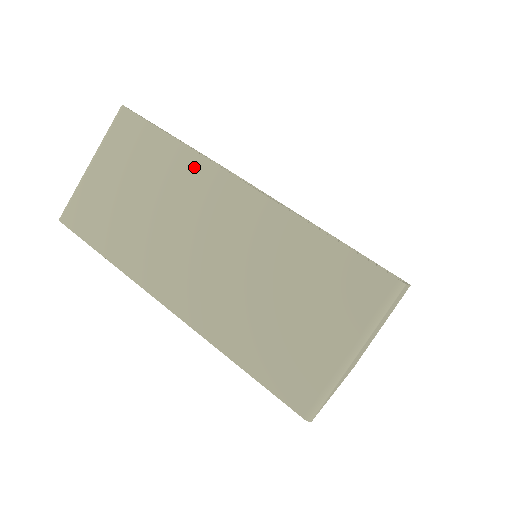
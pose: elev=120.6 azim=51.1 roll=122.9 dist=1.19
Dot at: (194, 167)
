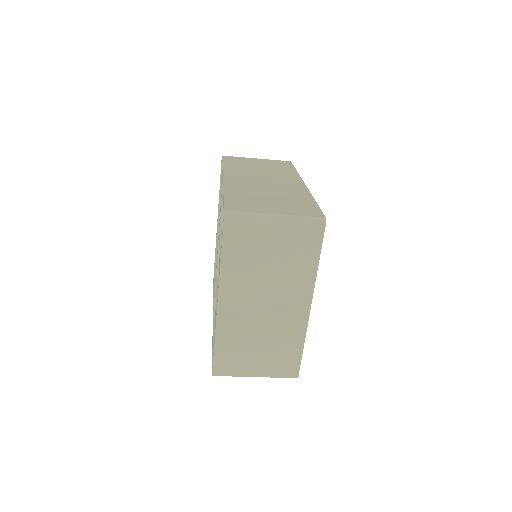
Dot at: (293, 175)
